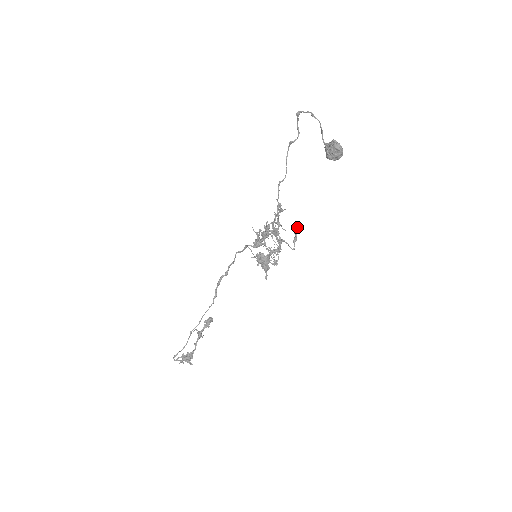
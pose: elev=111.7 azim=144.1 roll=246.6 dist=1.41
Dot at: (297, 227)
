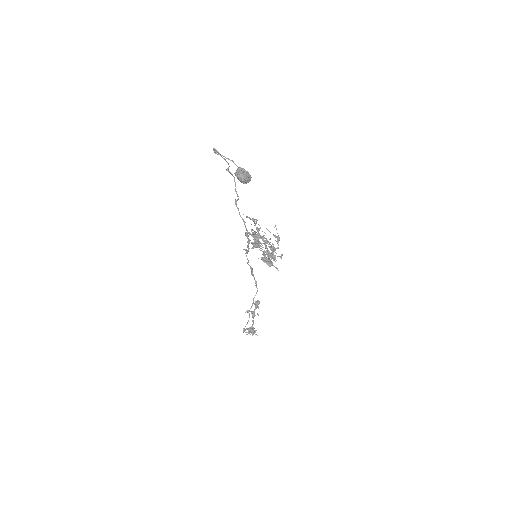
Dot at: (276, 229)
